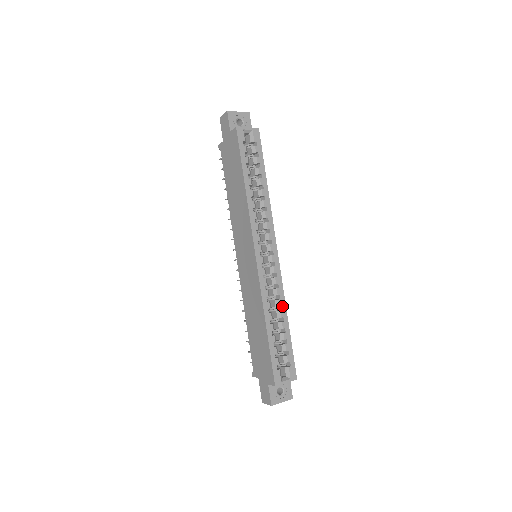
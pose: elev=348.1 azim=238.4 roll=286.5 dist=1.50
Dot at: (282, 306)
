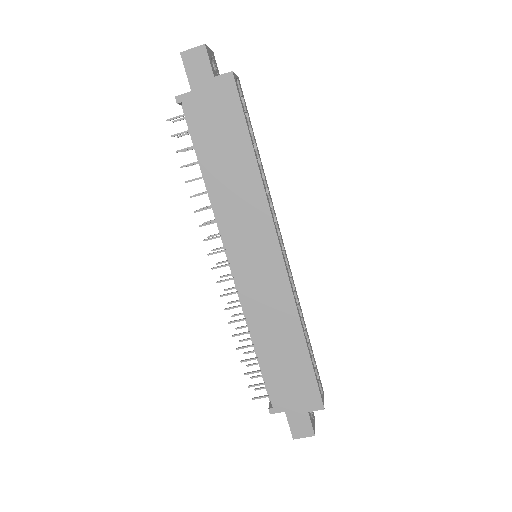
Dot at: (301, 311)
